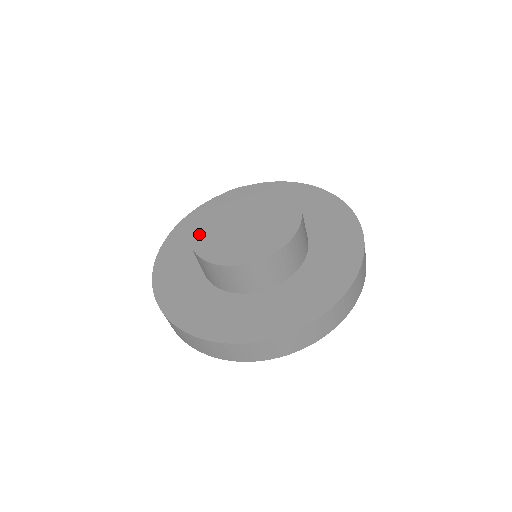
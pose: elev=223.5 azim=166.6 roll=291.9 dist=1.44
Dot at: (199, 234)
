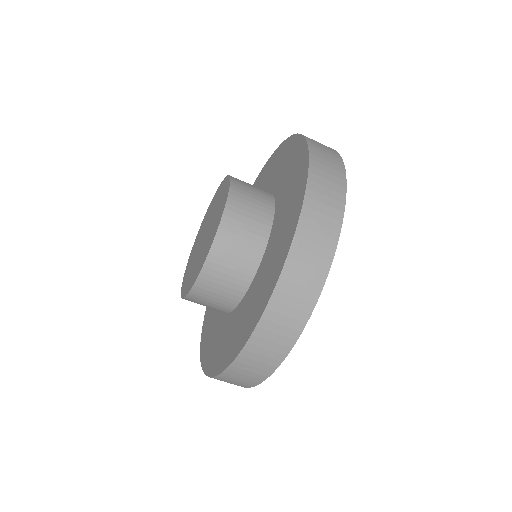
Dot at: (185, 286)
